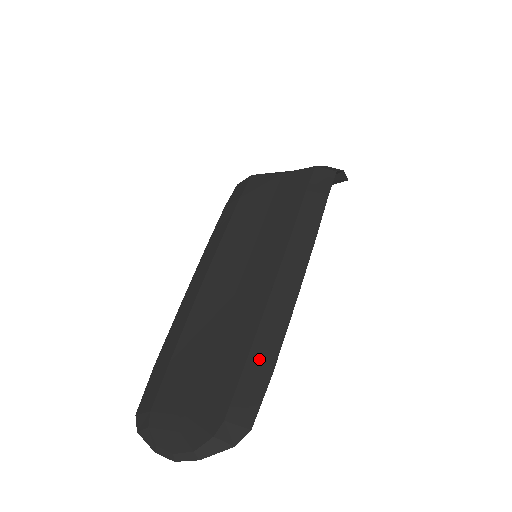
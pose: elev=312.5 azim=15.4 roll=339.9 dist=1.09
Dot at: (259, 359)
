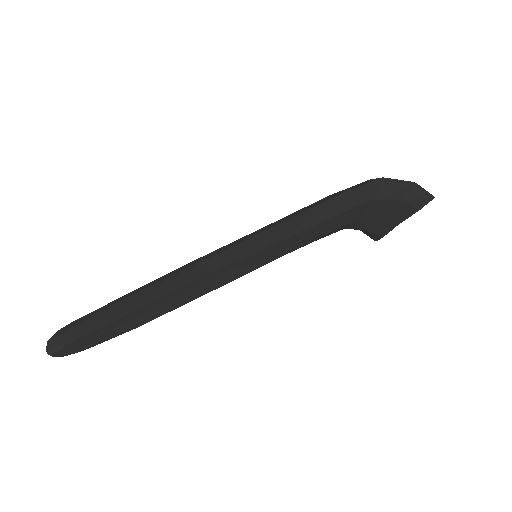
Dot at: (132, 293)
